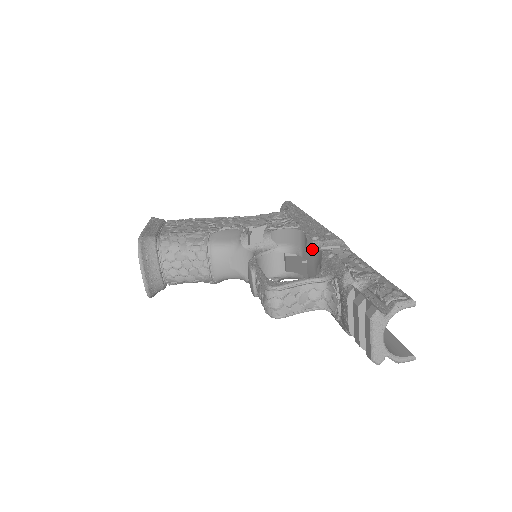
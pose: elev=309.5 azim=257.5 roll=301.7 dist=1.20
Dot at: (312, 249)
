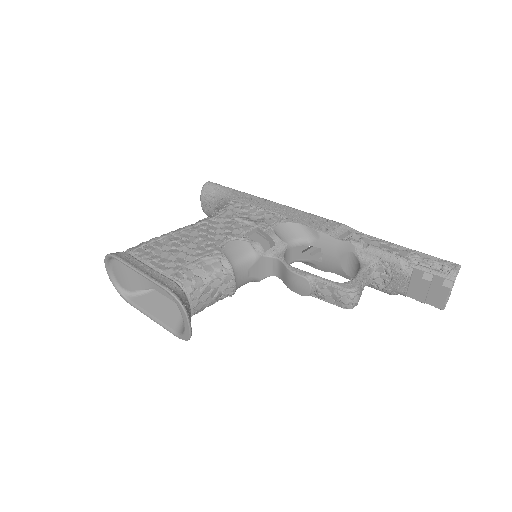
Dot at: (331, 240)
